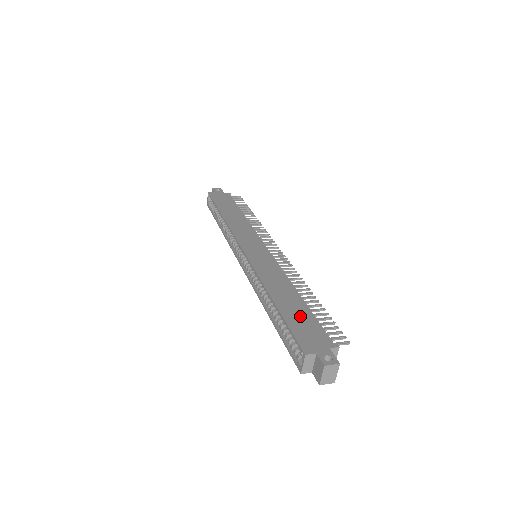
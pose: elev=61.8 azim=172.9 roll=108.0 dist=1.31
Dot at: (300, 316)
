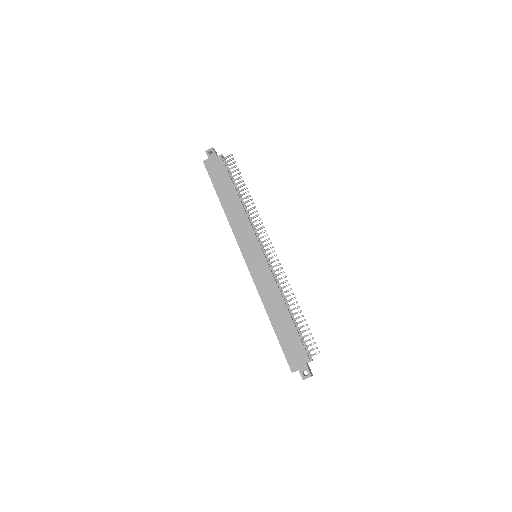
Dot at: (288, 335)
